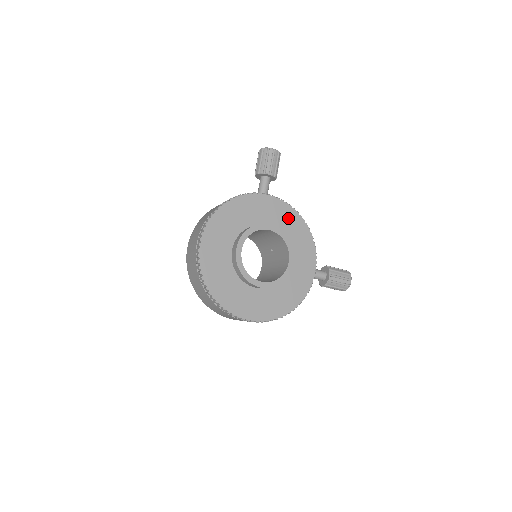
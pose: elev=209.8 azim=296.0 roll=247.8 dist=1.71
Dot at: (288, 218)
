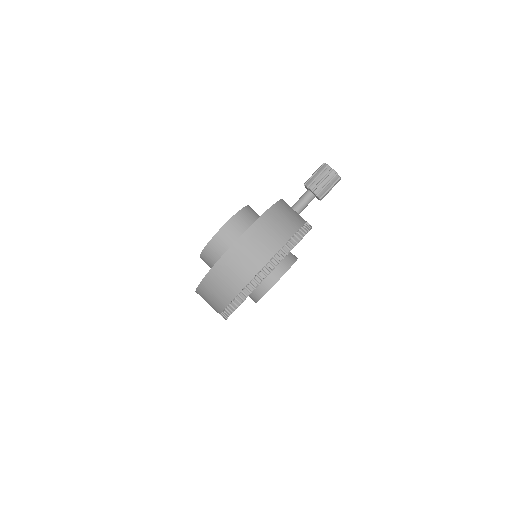
Dot at: occluded
